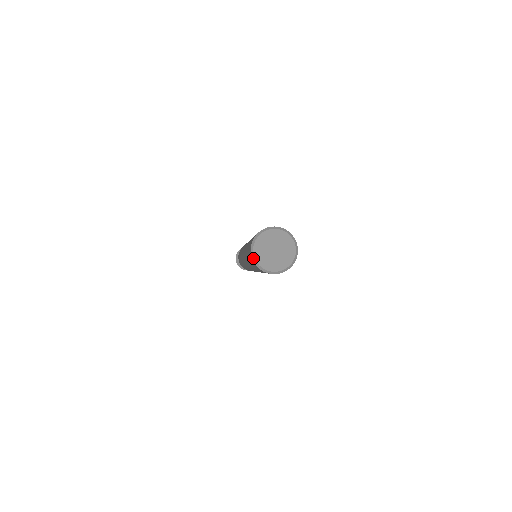
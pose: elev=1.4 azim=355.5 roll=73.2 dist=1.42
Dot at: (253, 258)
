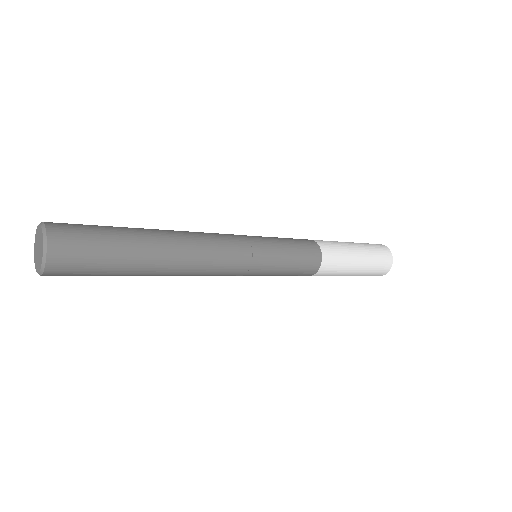
Dot at: occluded
